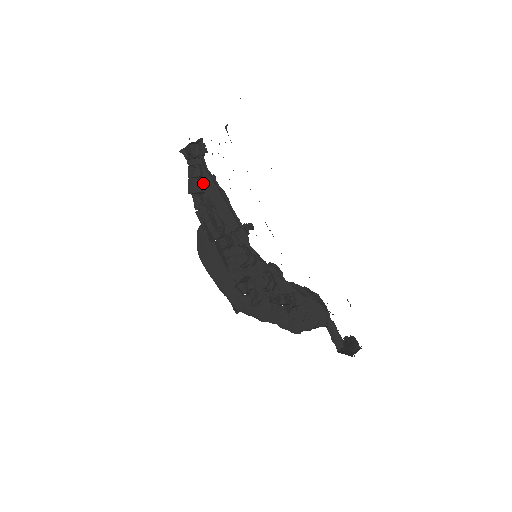
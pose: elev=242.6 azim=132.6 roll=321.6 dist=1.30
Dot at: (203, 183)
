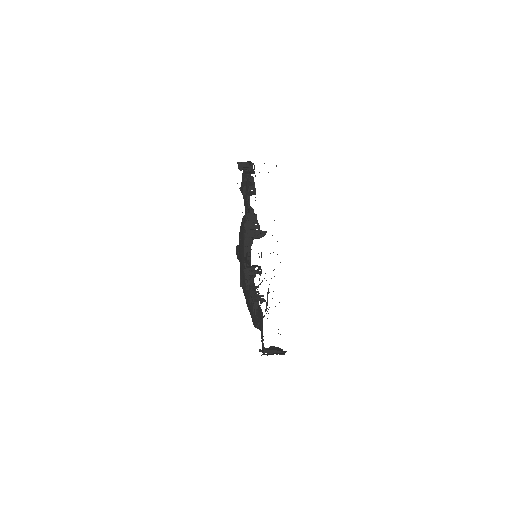
Dot at: (254, 189)
